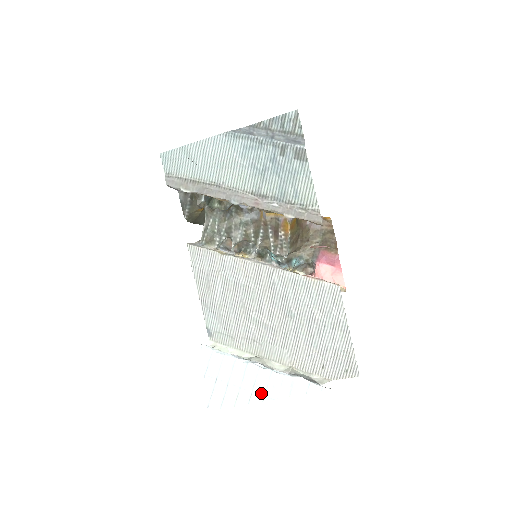
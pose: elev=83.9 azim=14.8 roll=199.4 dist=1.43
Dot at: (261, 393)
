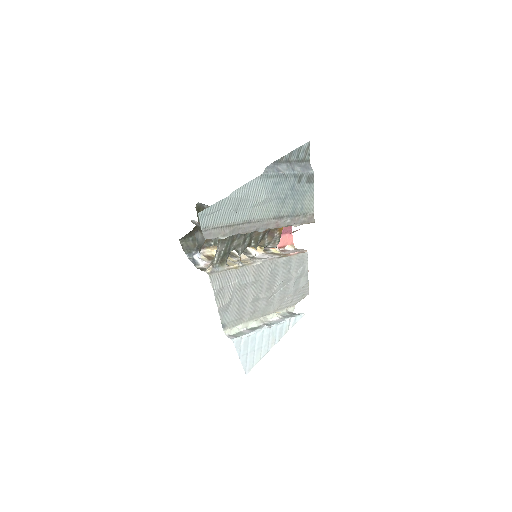
Dot at: (273, 342)
